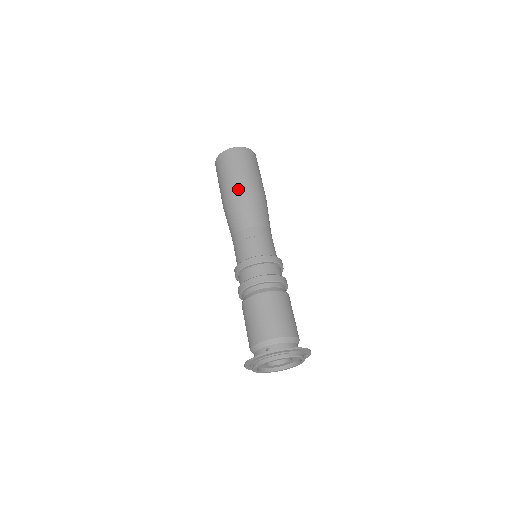
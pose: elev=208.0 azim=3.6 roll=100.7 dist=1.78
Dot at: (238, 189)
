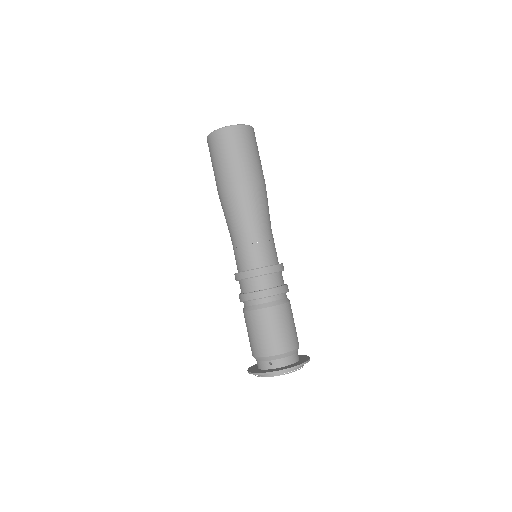
Dot at: (237, 184)
